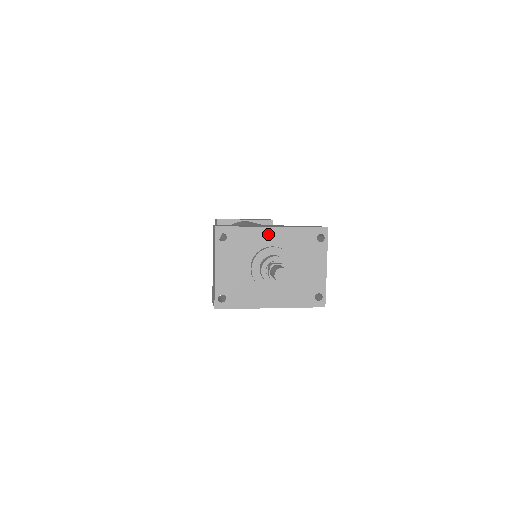
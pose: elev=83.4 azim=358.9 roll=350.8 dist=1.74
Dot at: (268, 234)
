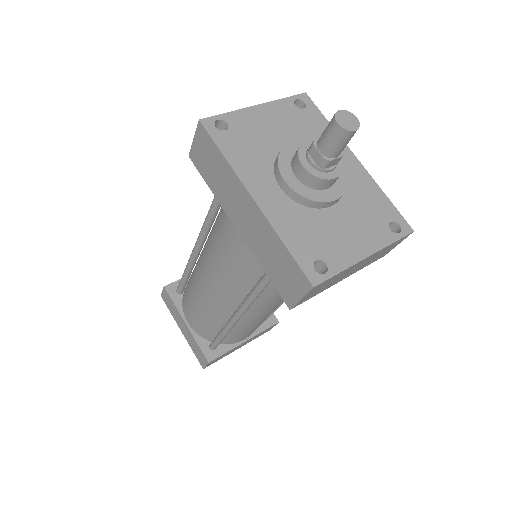
Dot at: (345, 156)
